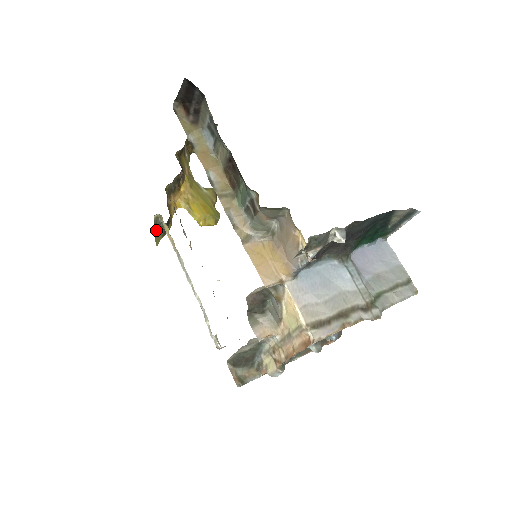
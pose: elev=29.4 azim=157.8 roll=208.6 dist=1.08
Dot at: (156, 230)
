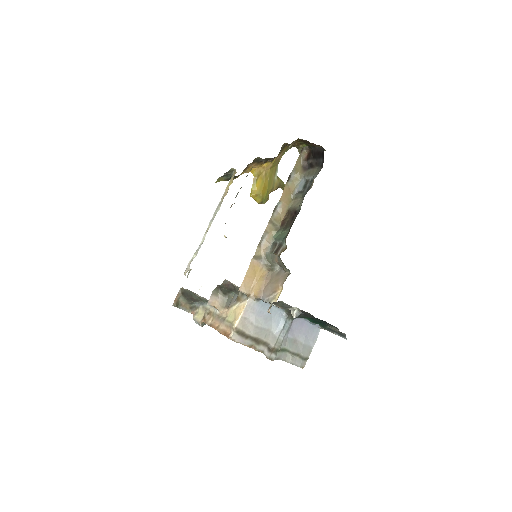
Dot at: (225, 175)
